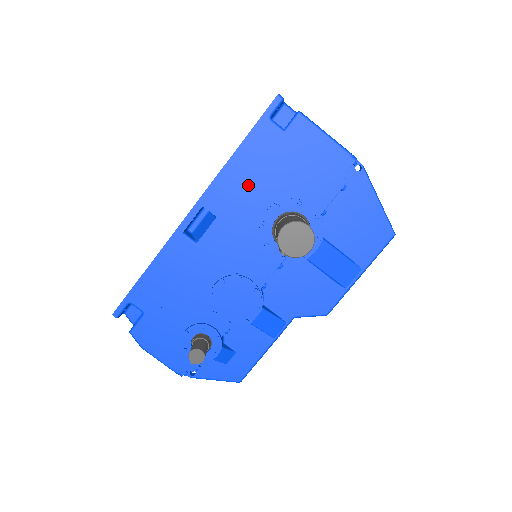
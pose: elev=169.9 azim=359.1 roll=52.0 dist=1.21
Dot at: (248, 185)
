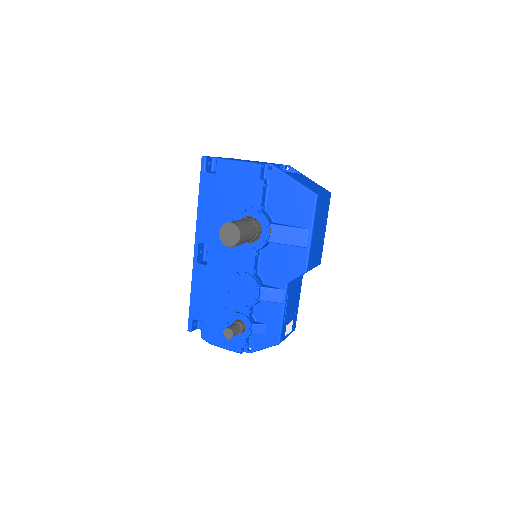
Dot at: (214, 216)
